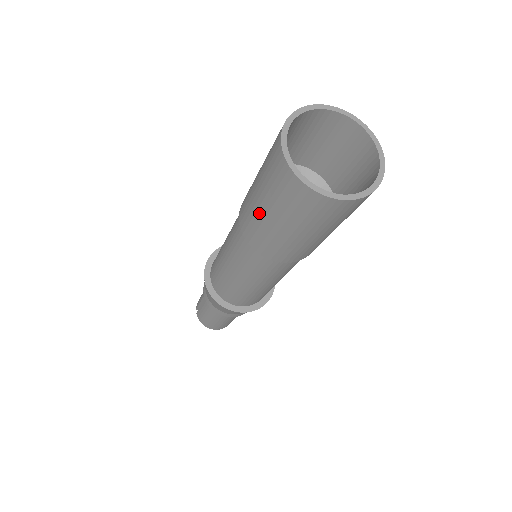
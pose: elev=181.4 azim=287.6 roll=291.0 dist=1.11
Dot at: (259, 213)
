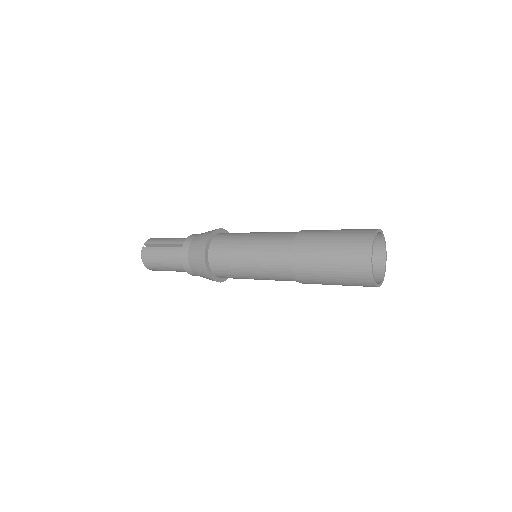
Dot at: (322, 252)
